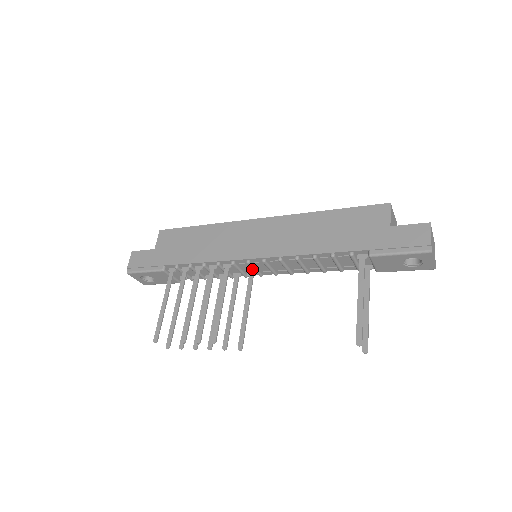
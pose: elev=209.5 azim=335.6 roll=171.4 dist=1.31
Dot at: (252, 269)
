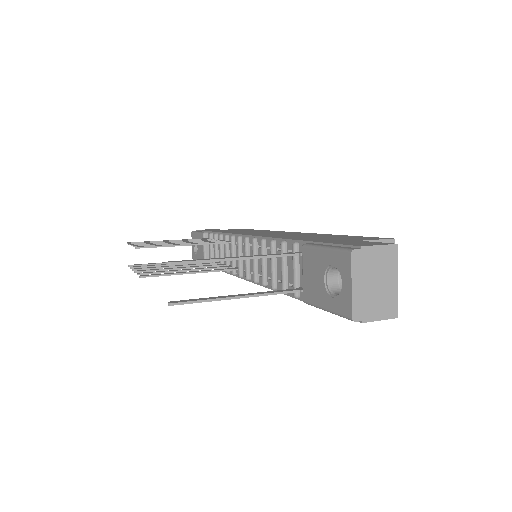
Dot at: occluded
